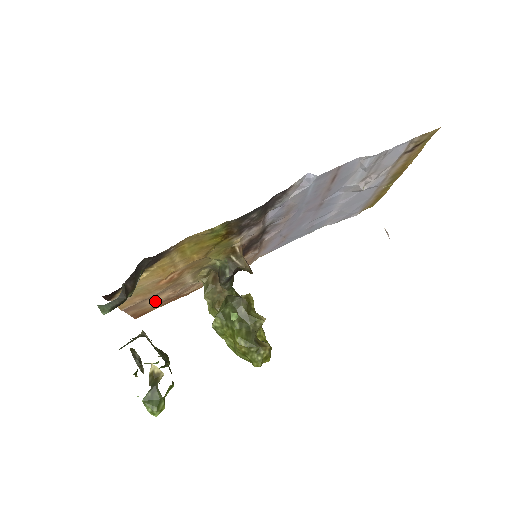
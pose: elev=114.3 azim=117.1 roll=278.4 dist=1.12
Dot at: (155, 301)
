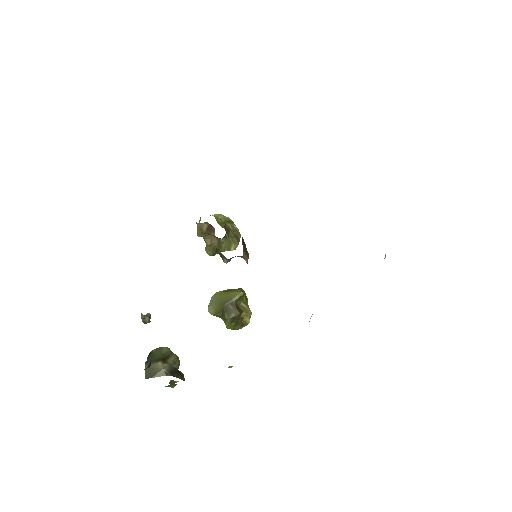
Dot at: occluded
